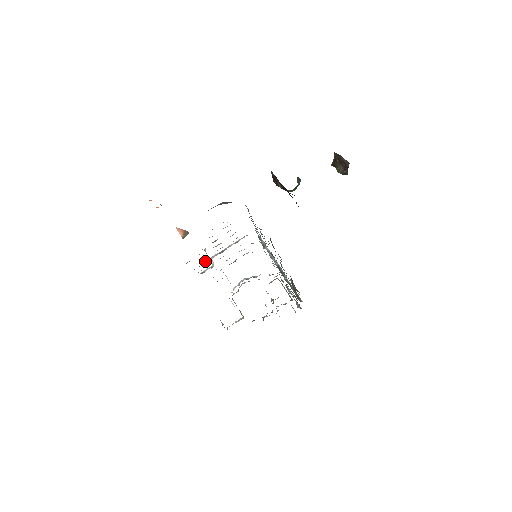
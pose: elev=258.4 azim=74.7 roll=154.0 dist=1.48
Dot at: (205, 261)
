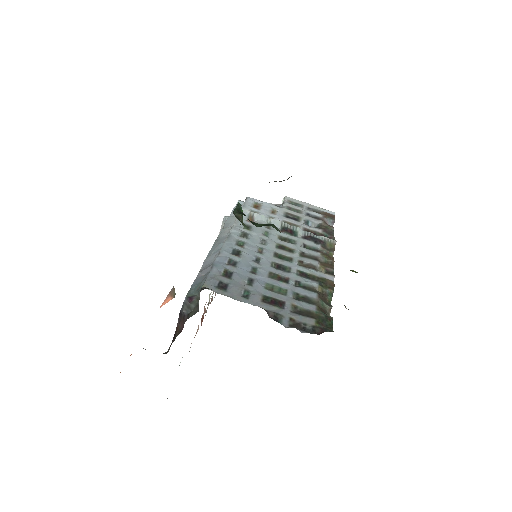
Dot at: (213, 291)
